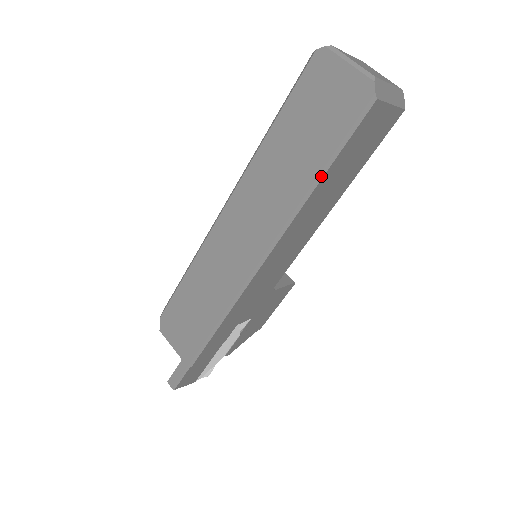
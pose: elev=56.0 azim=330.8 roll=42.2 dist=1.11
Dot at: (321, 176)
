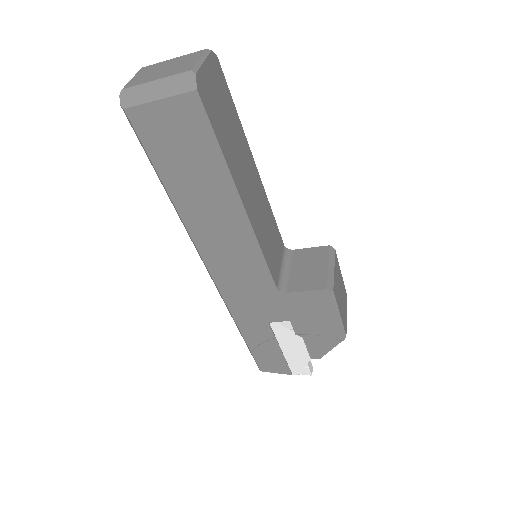
Dot at: (162, 182)
